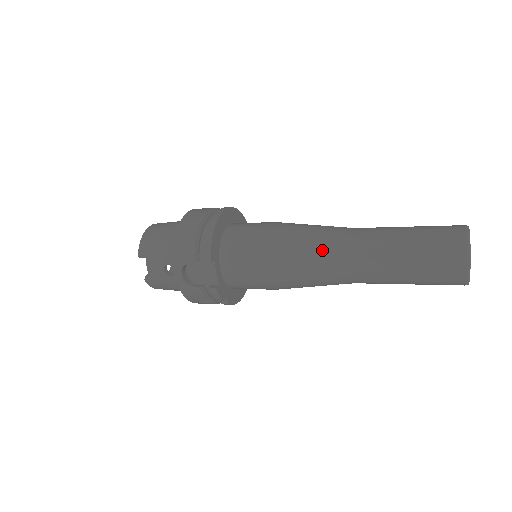
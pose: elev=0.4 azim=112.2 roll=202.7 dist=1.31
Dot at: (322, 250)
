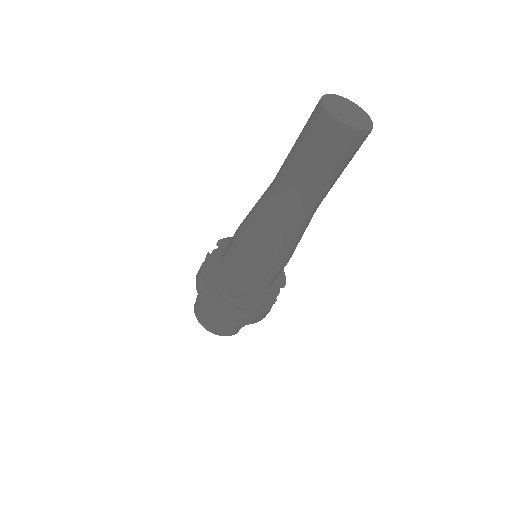
Dot at: occluded
